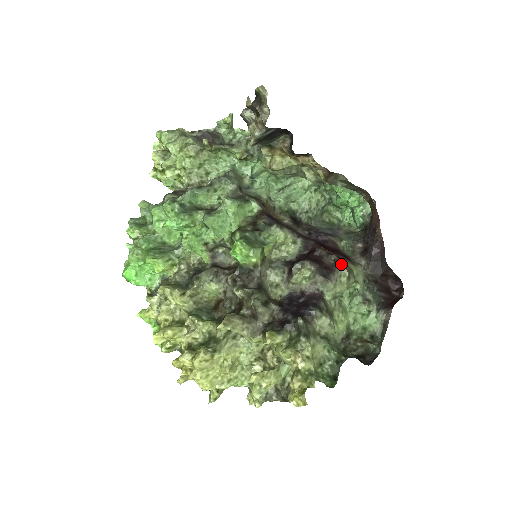
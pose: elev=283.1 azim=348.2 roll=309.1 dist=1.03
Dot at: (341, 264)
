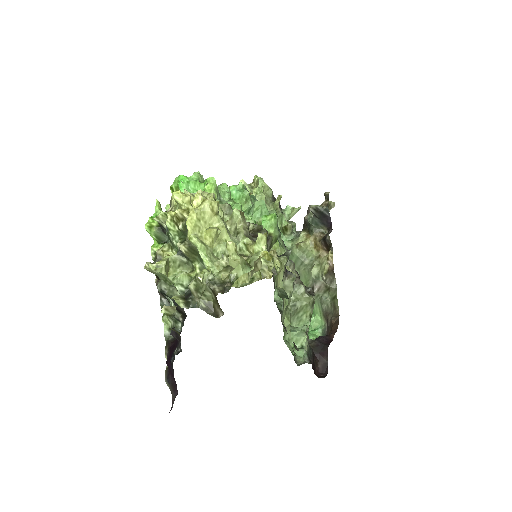
Dot at: (313, 294)
